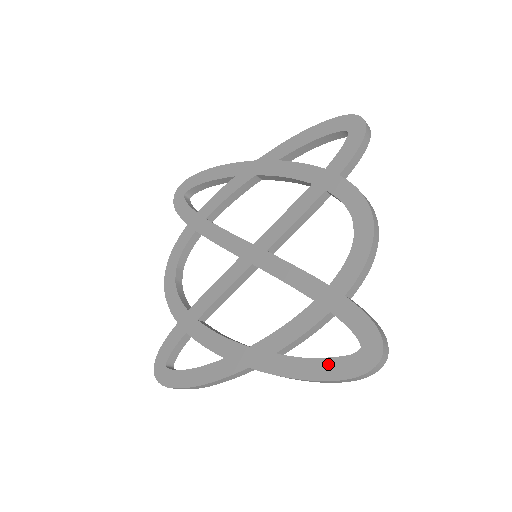
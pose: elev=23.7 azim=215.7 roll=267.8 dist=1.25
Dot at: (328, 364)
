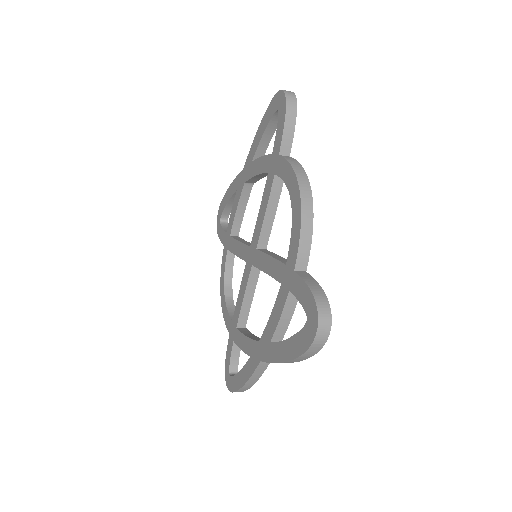
Dot at: (293, 342)
